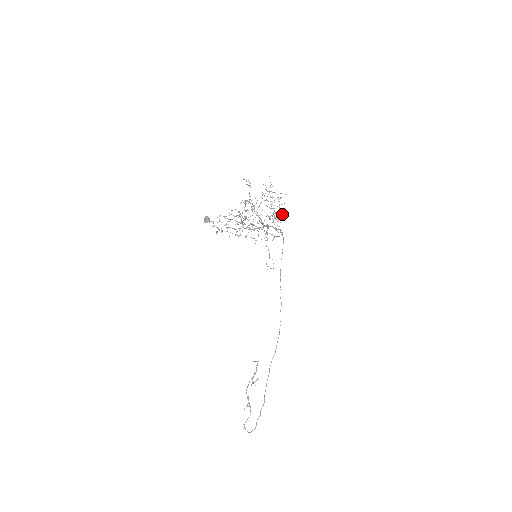
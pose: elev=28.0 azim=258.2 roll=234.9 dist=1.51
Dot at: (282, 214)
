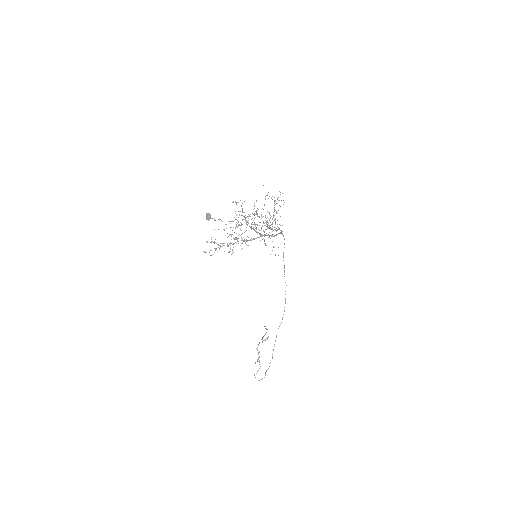
Dot at: occluded
